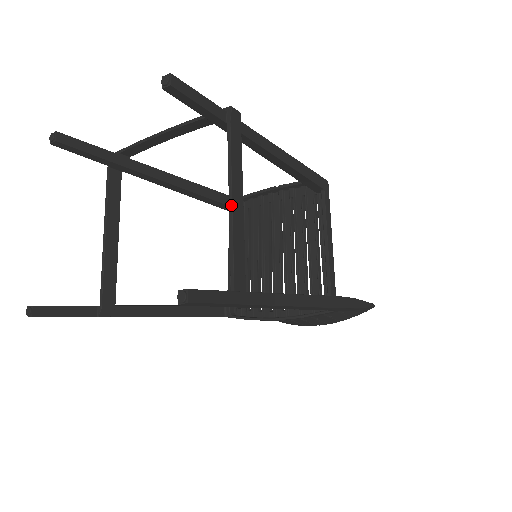
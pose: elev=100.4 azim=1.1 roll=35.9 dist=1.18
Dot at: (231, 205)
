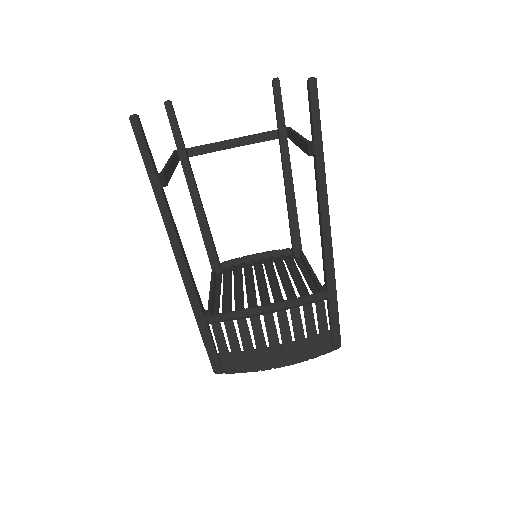
Dot at: (298, 133)
